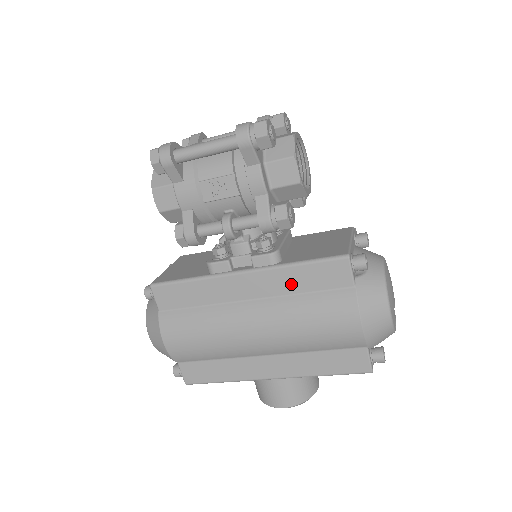
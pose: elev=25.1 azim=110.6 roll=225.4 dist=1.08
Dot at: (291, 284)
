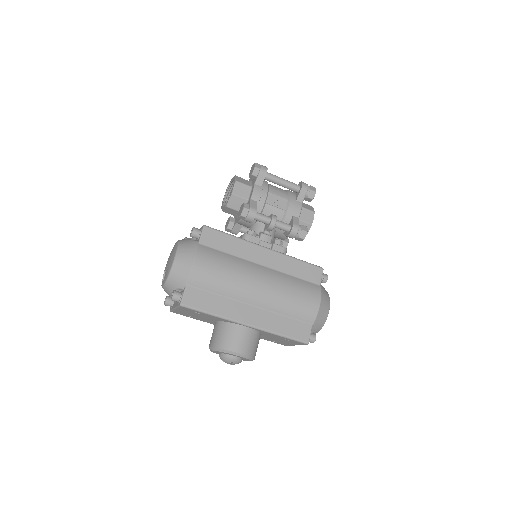
Dot at: (290, 268)
